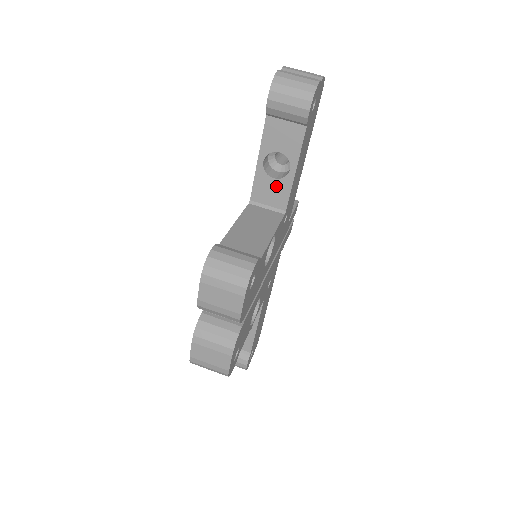
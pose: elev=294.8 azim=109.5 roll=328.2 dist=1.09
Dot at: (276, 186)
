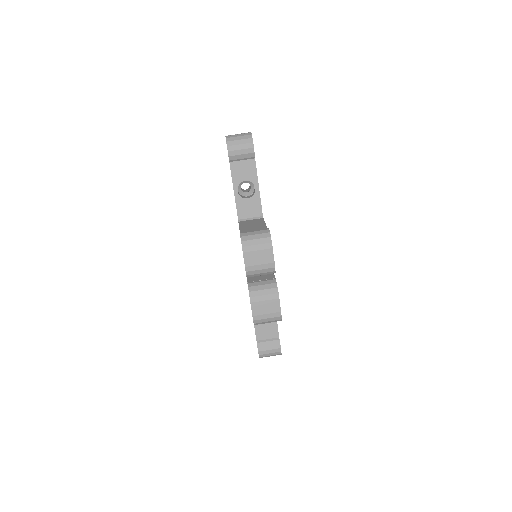
Dot at: (251, 203)
